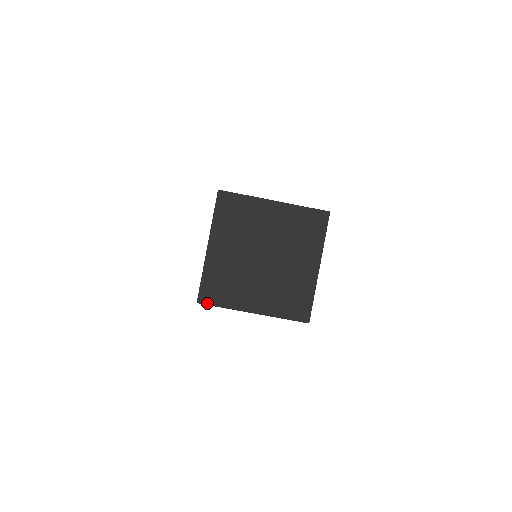
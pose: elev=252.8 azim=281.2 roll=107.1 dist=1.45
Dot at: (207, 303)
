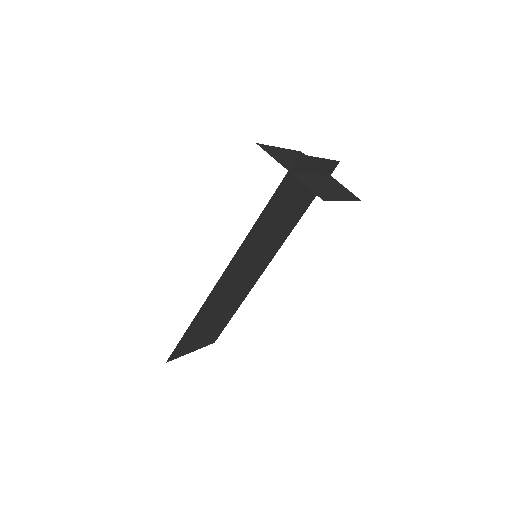
Dot at: (262, 148)
